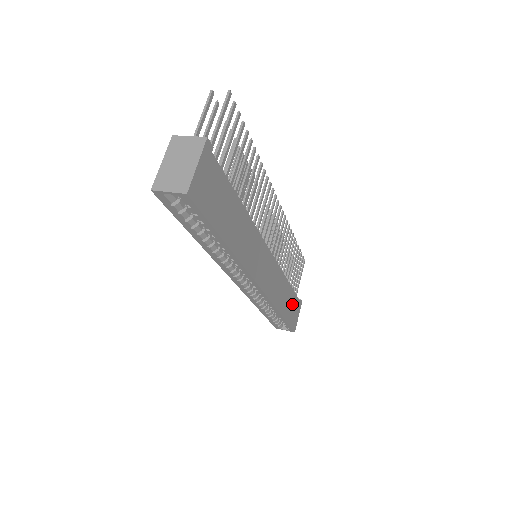
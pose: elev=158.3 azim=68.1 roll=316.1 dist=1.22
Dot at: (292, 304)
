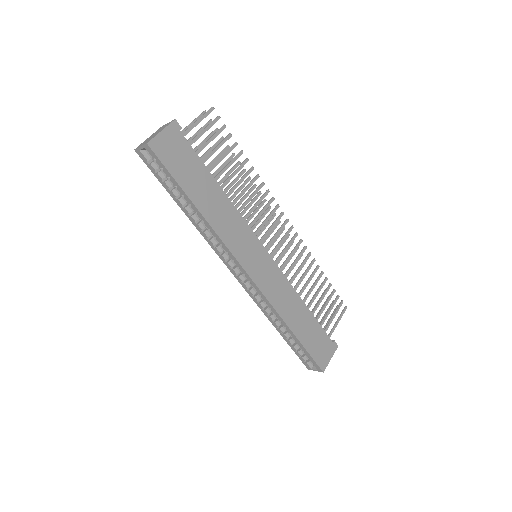
Dot at: (315, 334)
